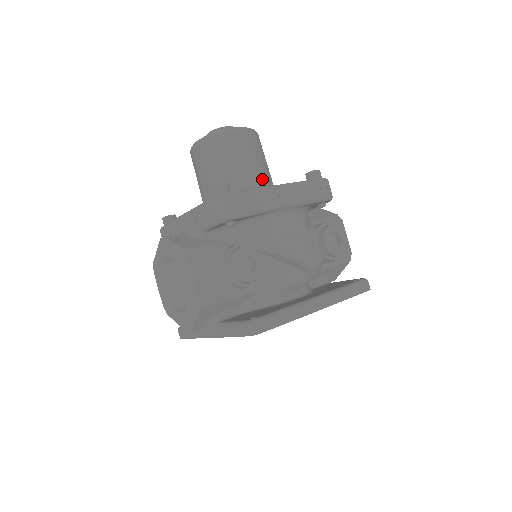
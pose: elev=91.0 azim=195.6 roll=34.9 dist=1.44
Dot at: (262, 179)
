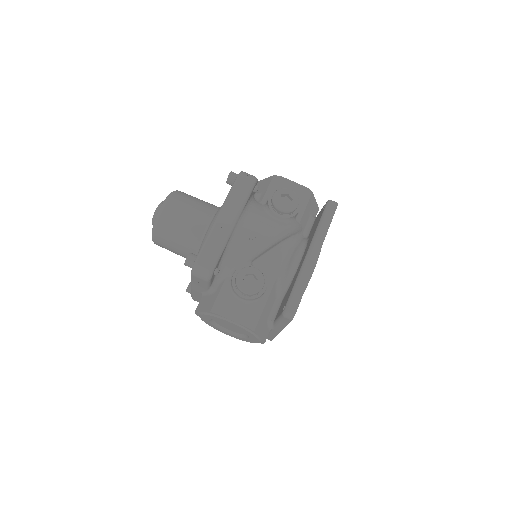
Dot at: (207, 217)
